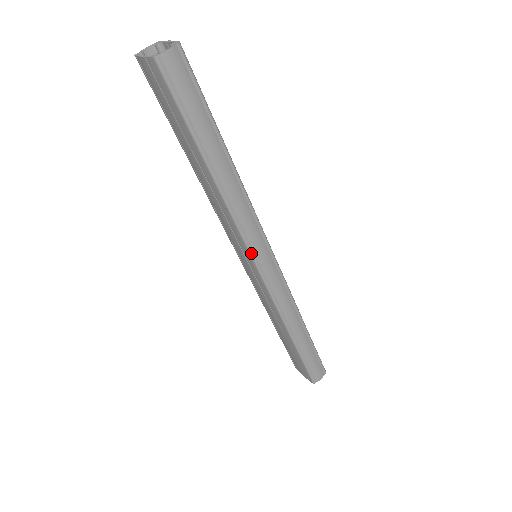
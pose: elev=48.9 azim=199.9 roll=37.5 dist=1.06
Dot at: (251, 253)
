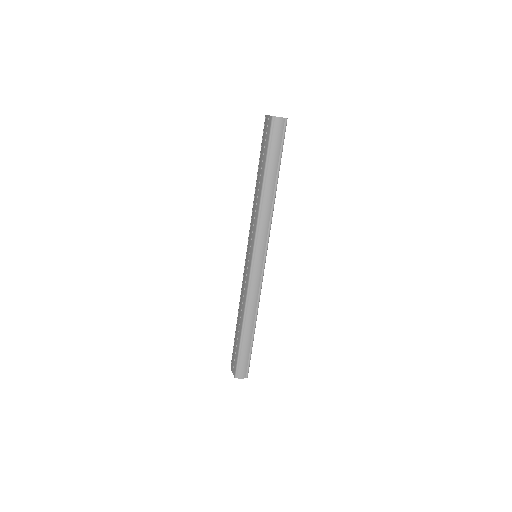
Dot at: (255, 246)
